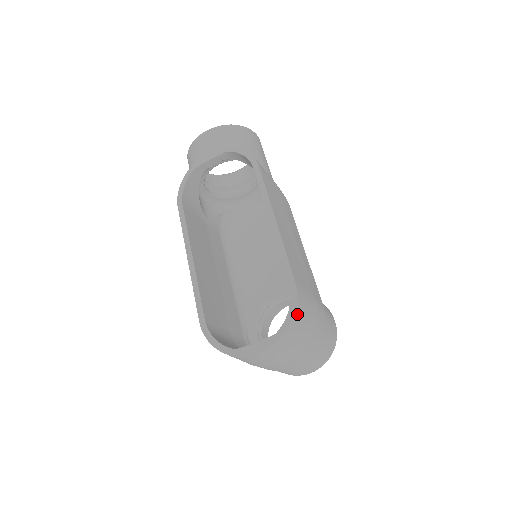
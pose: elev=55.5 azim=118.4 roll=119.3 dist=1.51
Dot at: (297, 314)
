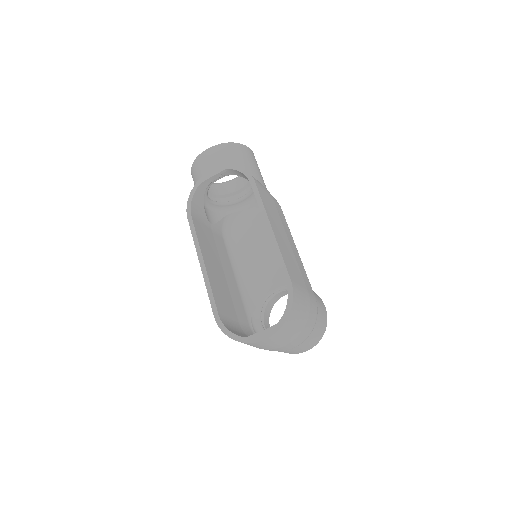
Dot at: (294, 307)
